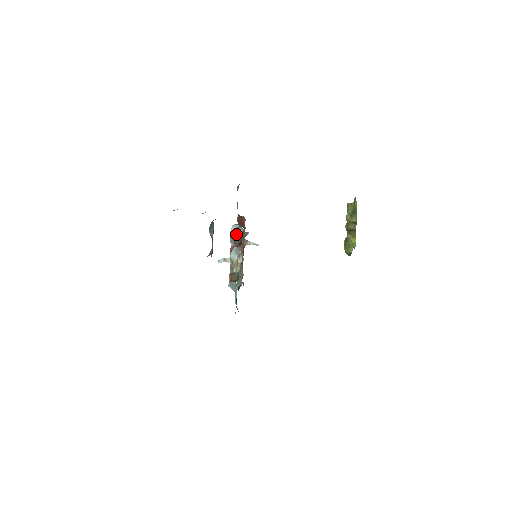
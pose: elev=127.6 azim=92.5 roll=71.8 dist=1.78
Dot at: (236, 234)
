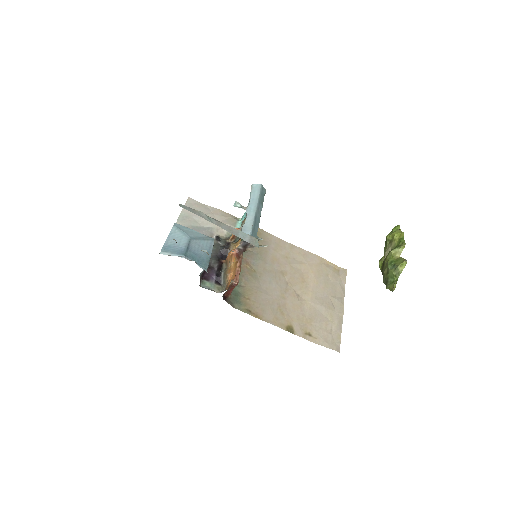
Dot at: occluded
